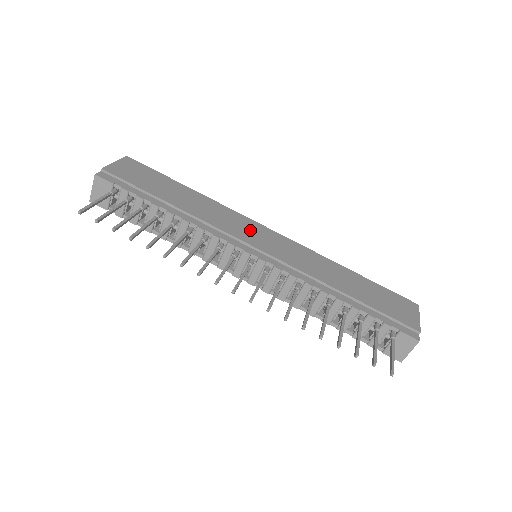
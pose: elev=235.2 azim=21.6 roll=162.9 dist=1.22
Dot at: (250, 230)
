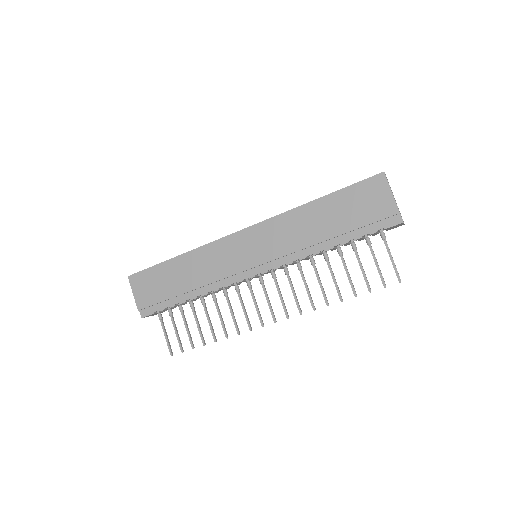
Dot at: (235, 252)
